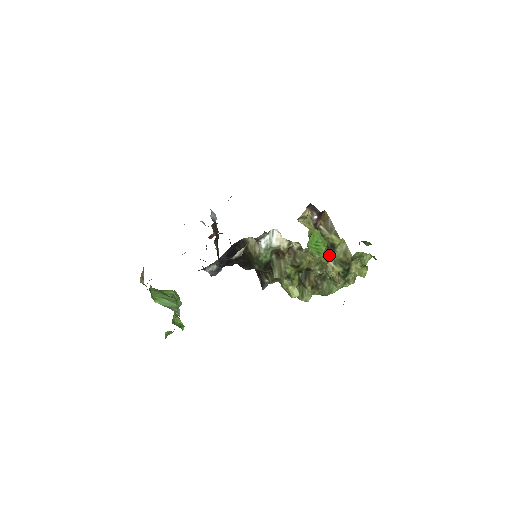
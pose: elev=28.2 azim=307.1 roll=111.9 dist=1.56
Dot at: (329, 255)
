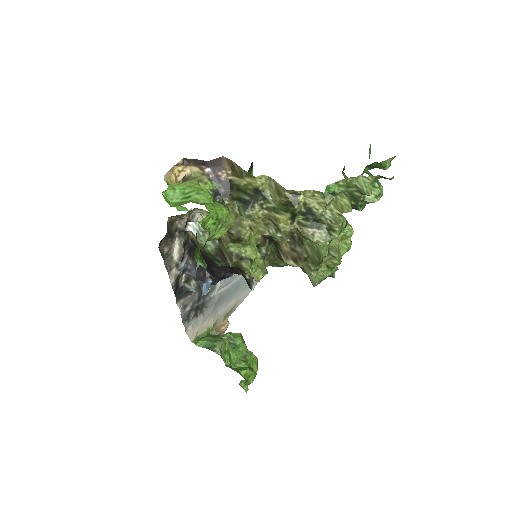
Dot at: (265, 206)
